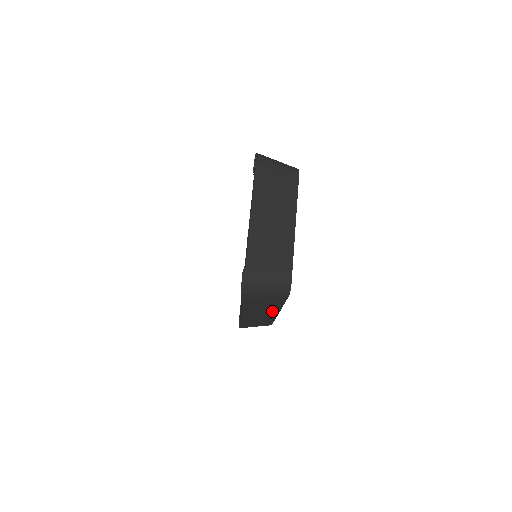
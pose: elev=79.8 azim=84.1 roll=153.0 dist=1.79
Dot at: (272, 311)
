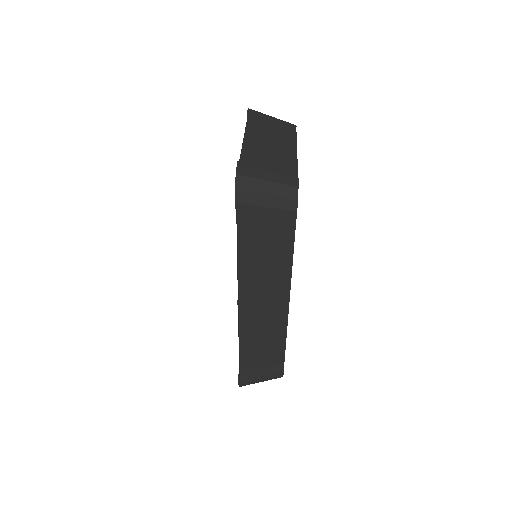
Dot at: (279, 293)
